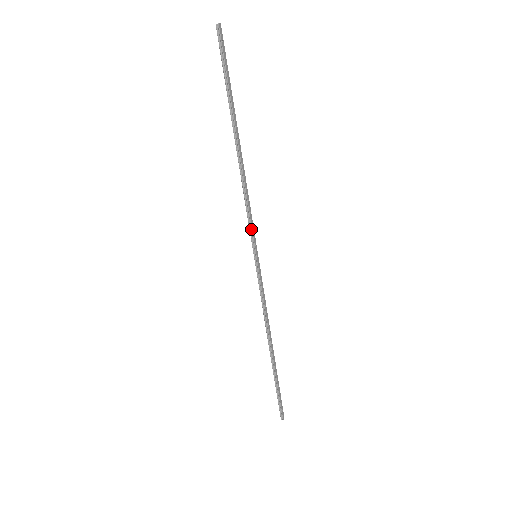
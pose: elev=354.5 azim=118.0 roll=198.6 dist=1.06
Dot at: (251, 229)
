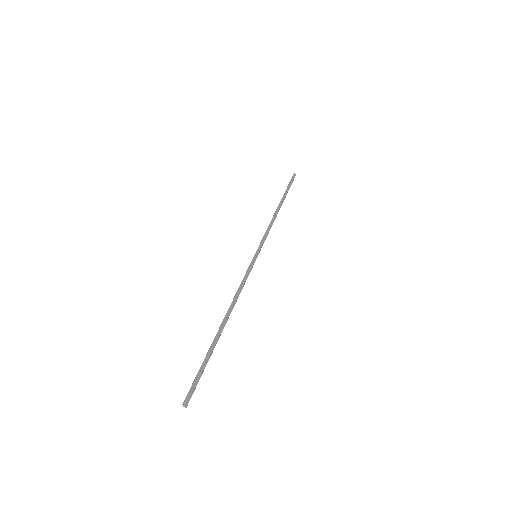
Dot at: (261, 241)
